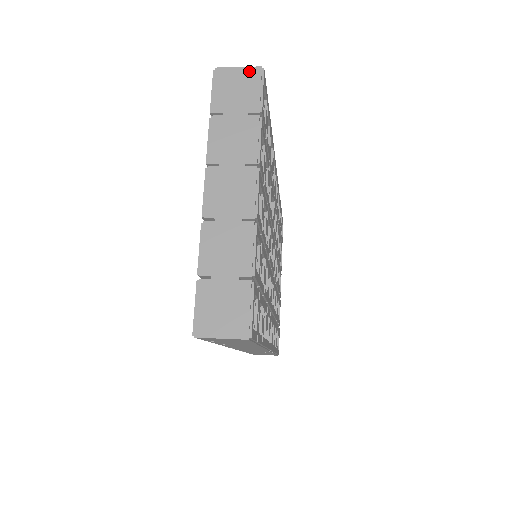
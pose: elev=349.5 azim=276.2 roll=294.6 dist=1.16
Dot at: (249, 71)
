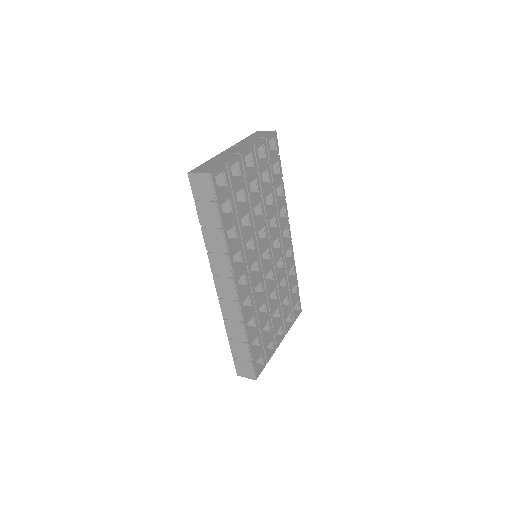
Dot at: (269, 131)
